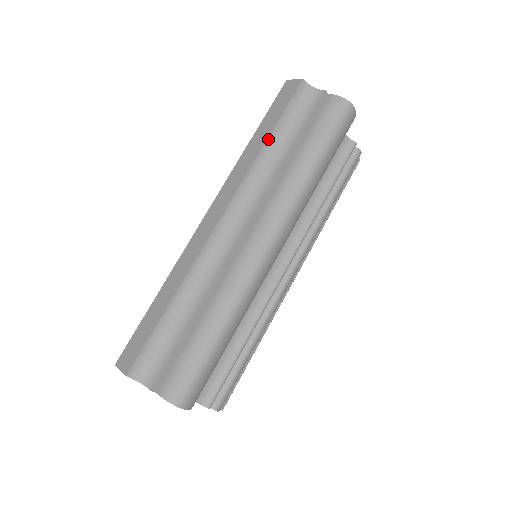
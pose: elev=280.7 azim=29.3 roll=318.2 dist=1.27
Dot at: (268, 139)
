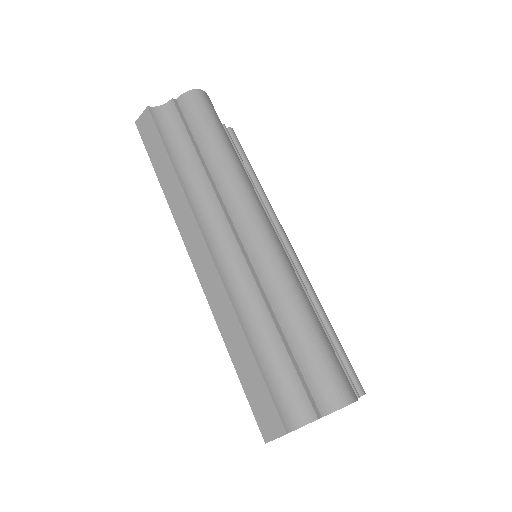
Dot at: (173, 164)
